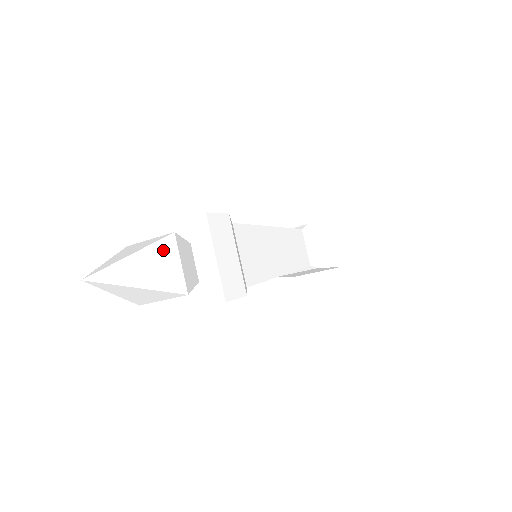
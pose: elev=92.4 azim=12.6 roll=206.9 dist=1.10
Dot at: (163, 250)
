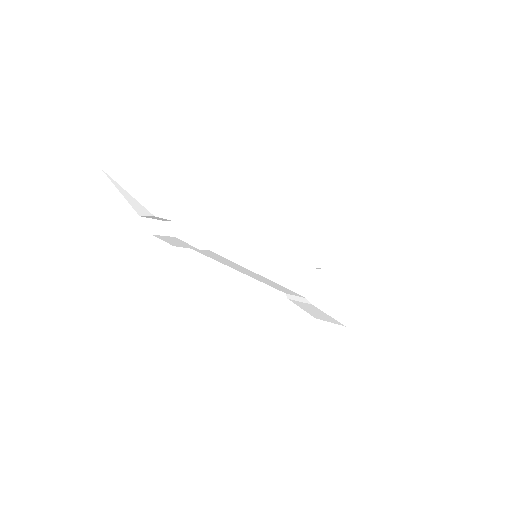
Dot at: (157, 185)
